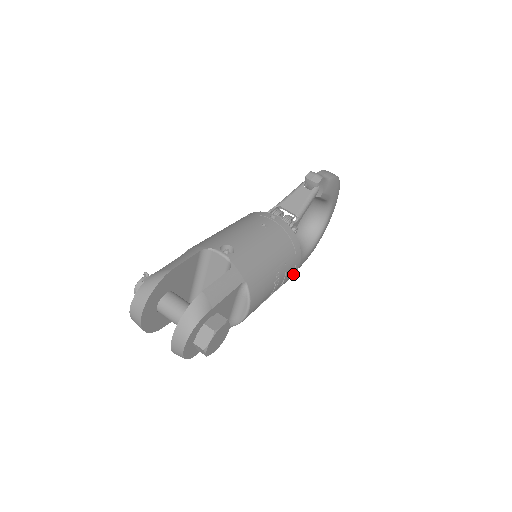
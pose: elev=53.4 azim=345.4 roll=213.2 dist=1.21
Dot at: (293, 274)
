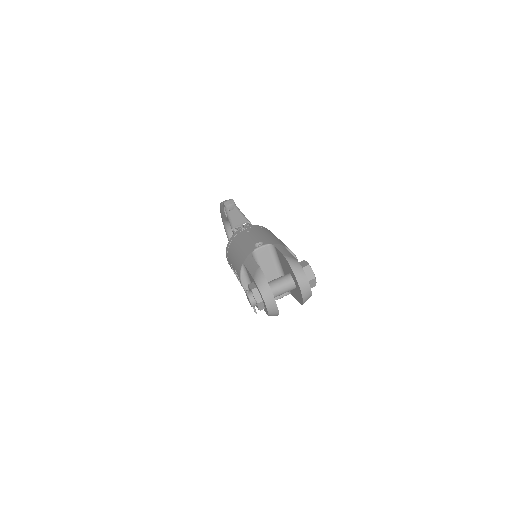
Dot at: occluded
